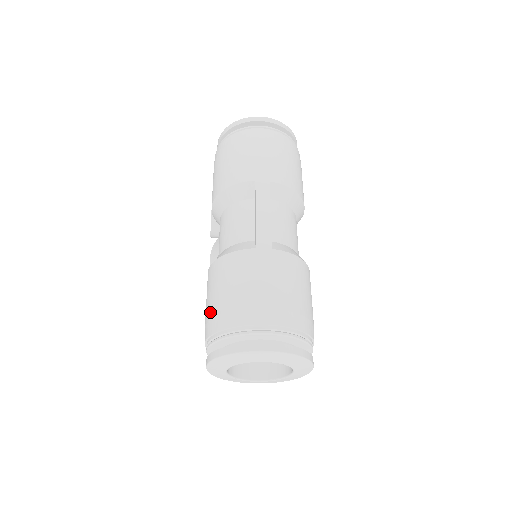
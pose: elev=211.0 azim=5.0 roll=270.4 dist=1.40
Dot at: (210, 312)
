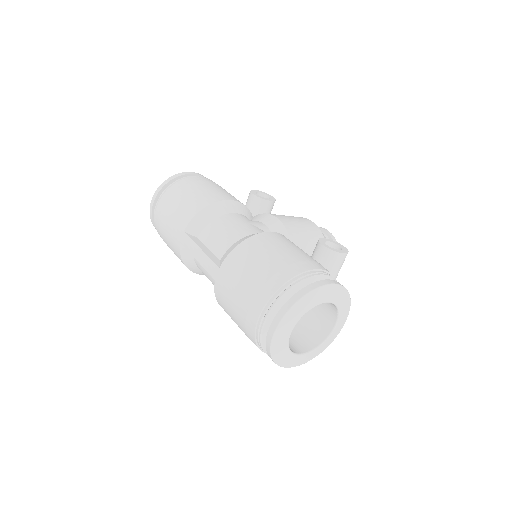
Dot at: occluded
